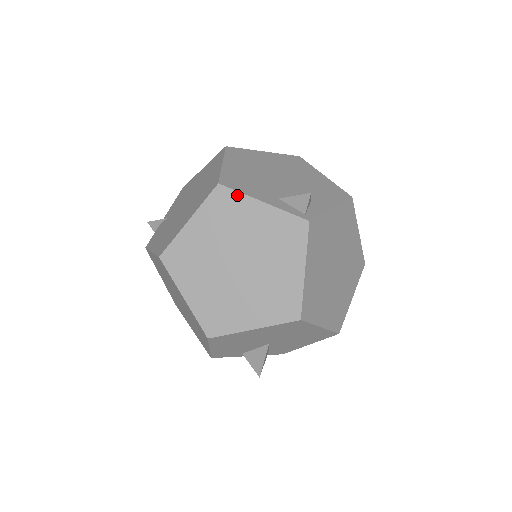
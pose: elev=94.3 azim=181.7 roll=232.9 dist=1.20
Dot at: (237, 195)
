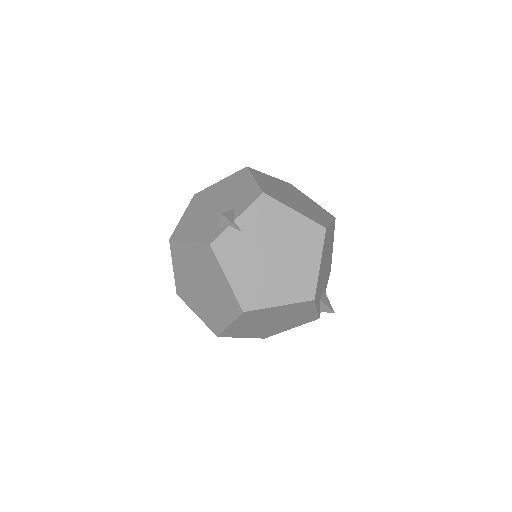
Dot at: (313, 305)
